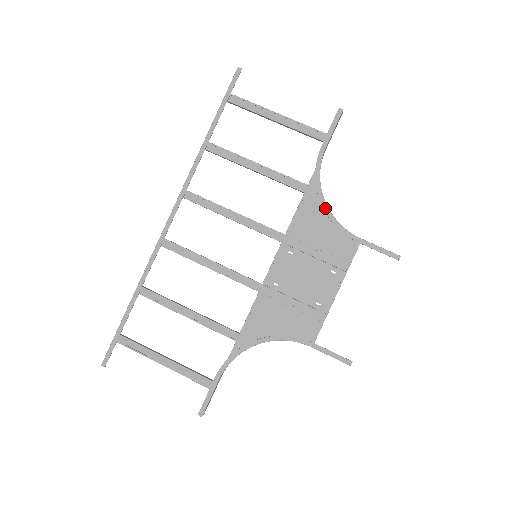
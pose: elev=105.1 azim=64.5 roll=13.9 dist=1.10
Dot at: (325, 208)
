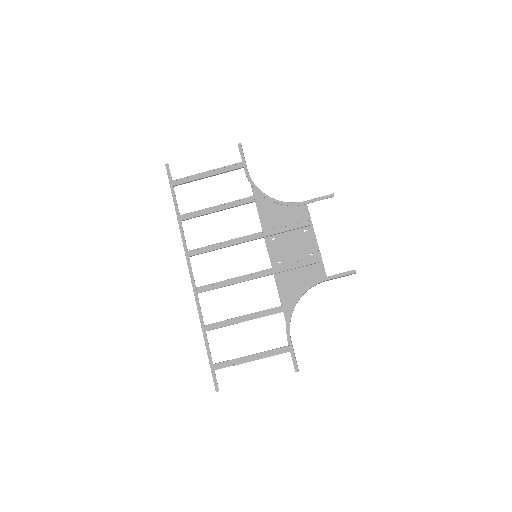
Dot at: (273, 200)
